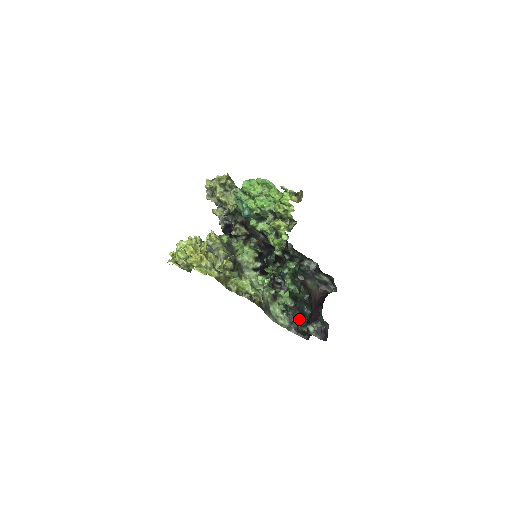
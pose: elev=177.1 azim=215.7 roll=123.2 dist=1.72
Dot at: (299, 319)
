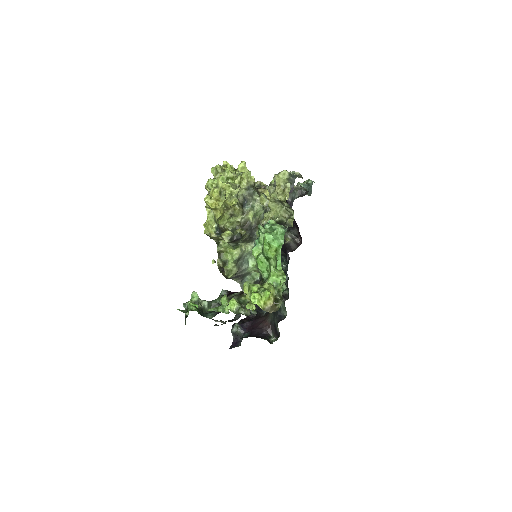
Dot at: occluded
